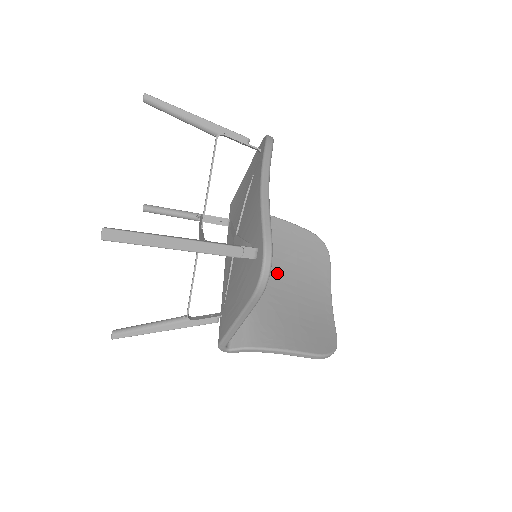
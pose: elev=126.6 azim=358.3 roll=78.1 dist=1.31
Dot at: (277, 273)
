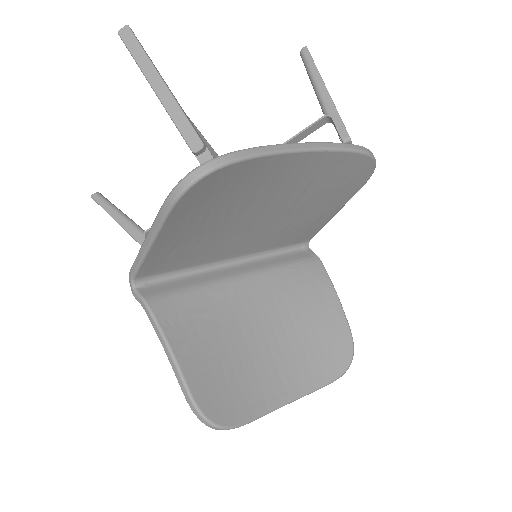
Dot at: (267, 311)
